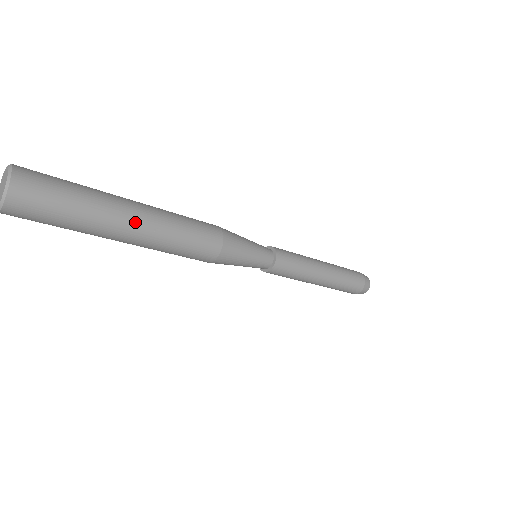
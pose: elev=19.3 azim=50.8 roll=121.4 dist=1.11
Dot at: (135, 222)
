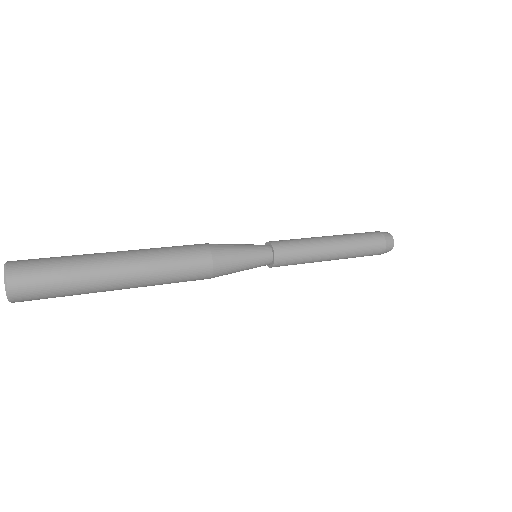
Dot at: (123, 287)
